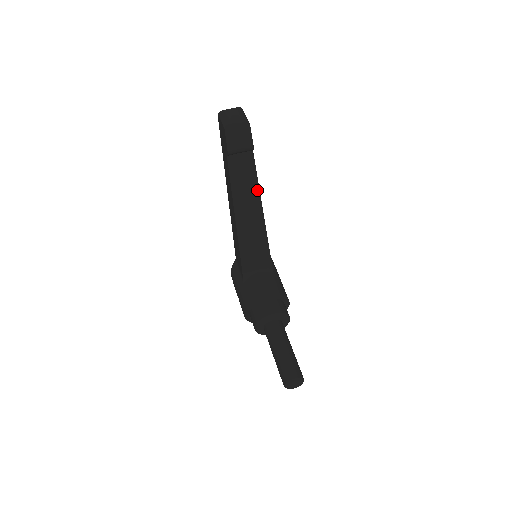
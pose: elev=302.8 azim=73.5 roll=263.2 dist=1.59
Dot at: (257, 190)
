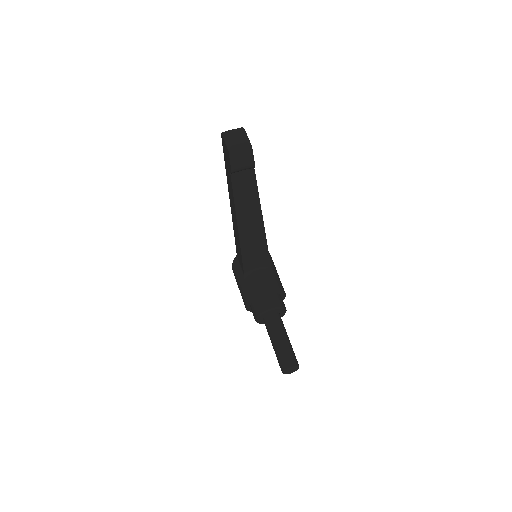
Dot at: (257, 200)
